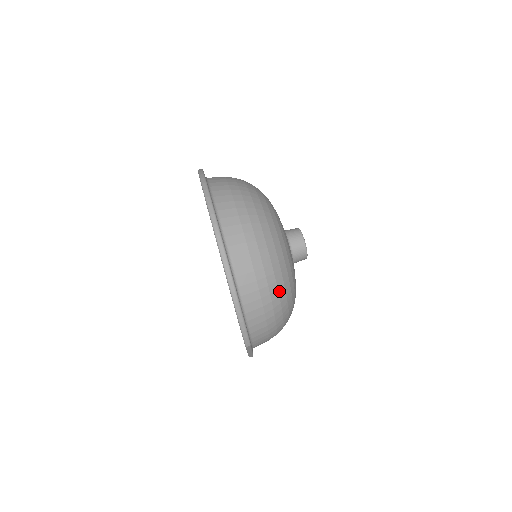
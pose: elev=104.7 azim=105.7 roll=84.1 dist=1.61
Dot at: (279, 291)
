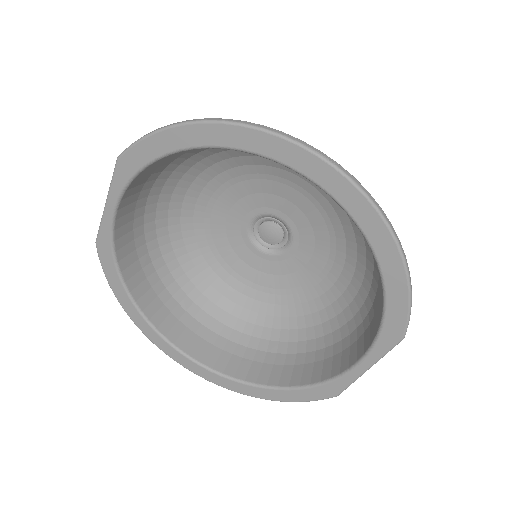
Dot at: occluded
